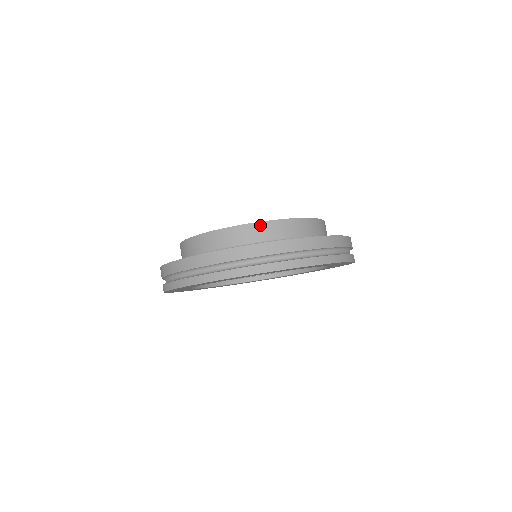
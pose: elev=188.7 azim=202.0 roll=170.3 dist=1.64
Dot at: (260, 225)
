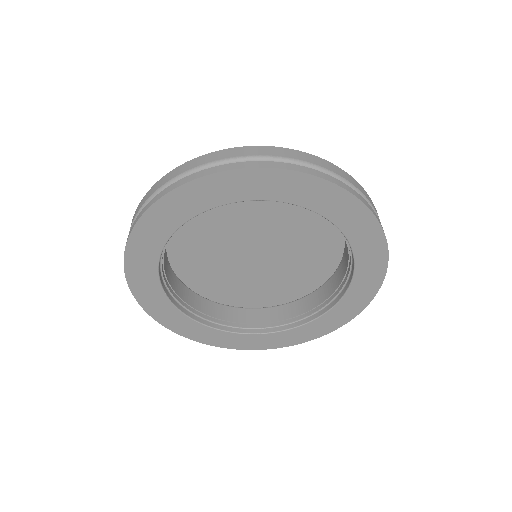
Dot at: occluded
